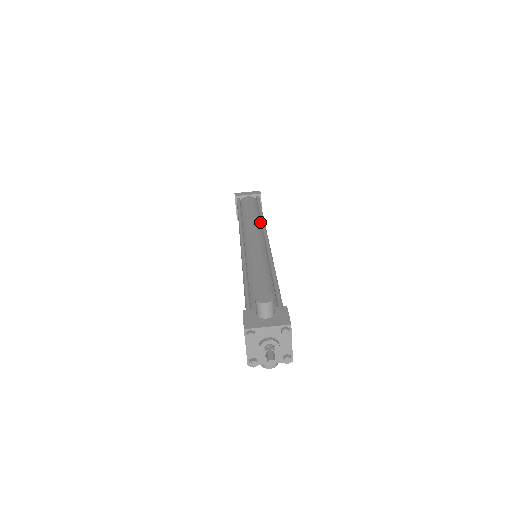
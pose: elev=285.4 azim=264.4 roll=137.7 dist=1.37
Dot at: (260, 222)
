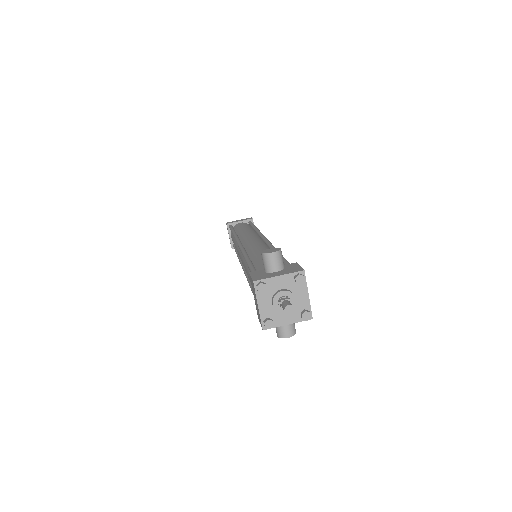
Dot at: (256, 233)
